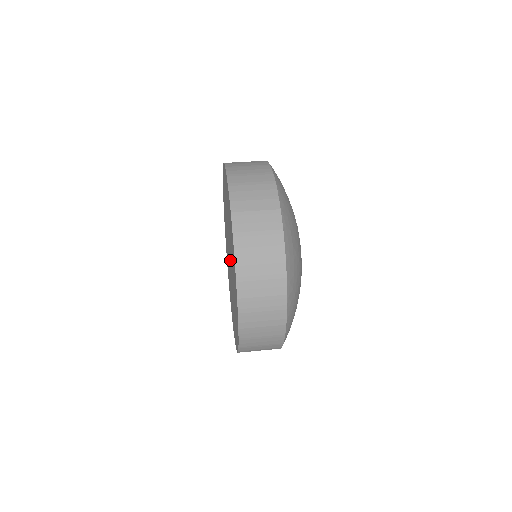
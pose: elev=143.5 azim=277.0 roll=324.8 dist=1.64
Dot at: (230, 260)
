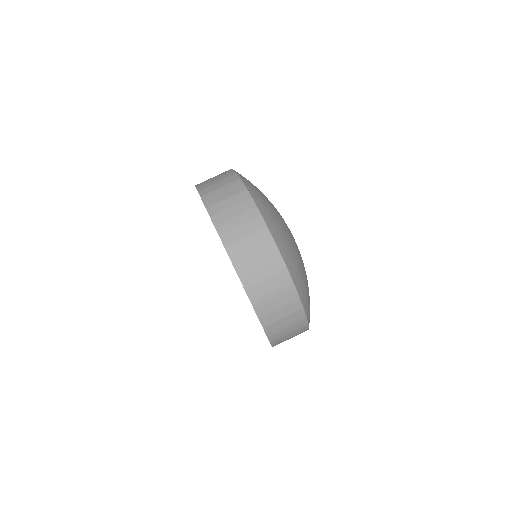
Dot at: occluded
